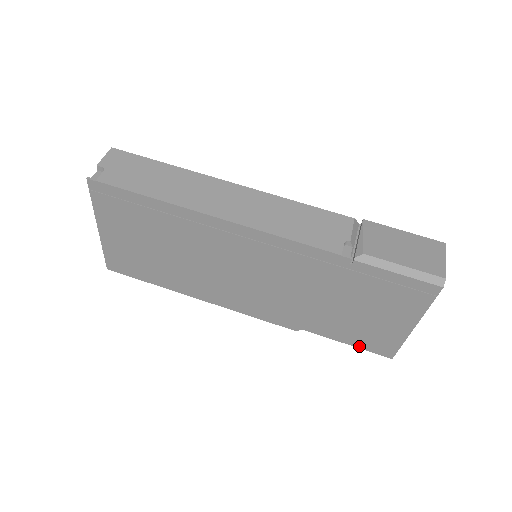
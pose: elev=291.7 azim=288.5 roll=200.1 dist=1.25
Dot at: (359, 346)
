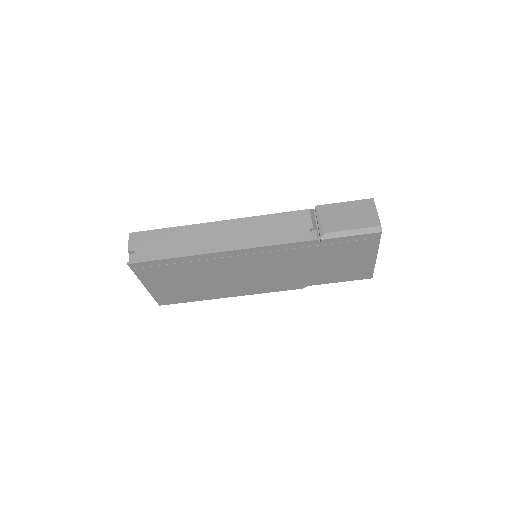
Dot at: (348, 280)
